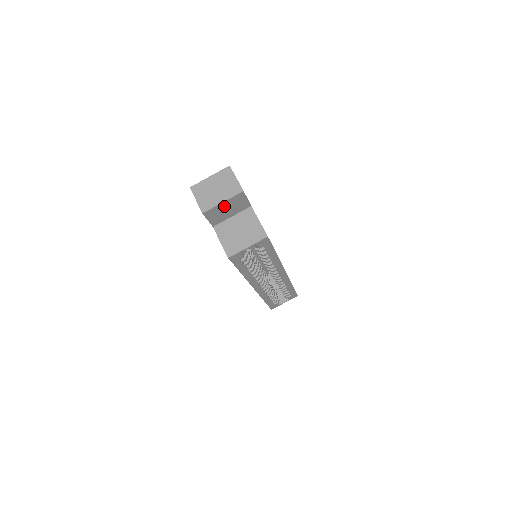
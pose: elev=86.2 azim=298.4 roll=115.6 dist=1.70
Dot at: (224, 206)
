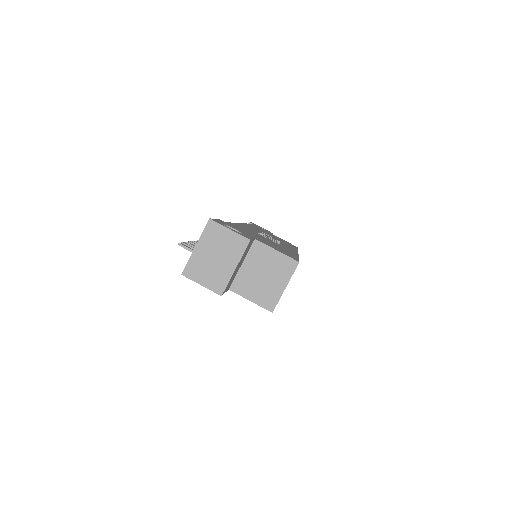
Dot at: (236, 268)
